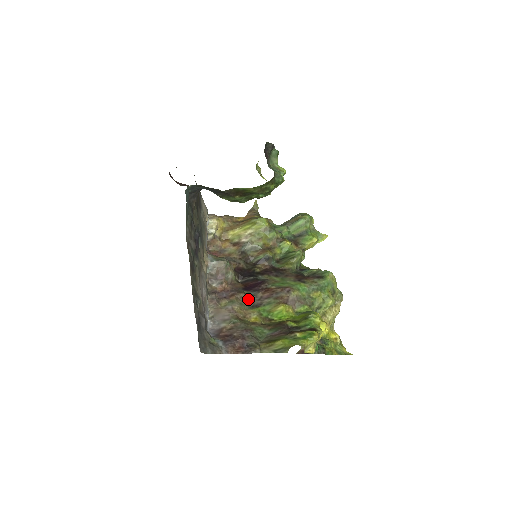
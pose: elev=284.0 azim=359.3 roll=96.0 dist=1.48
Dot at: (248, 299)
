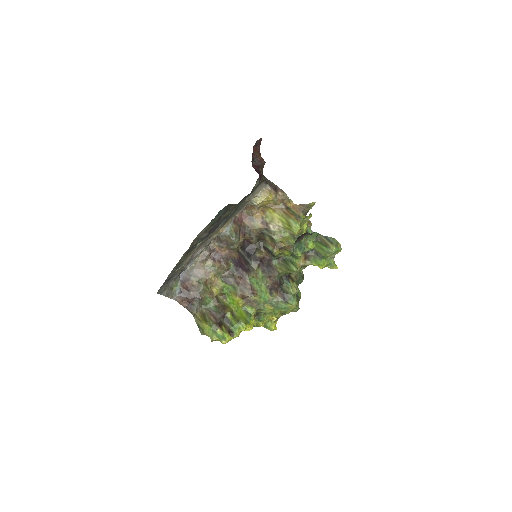
Dot at: (227, 272)
